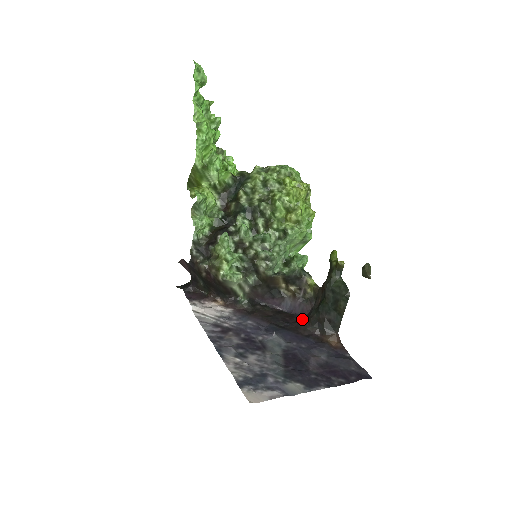
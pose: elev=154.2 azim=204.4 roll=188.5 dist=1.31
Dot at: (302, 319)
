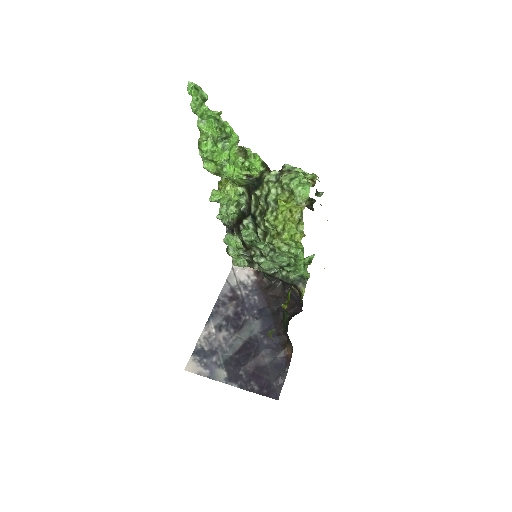
Dot at: (292, 315)
